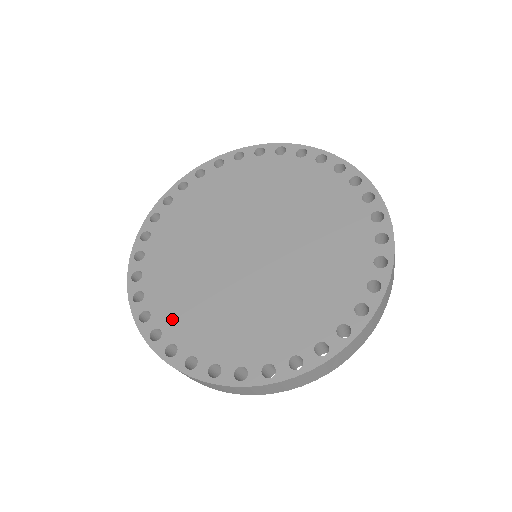
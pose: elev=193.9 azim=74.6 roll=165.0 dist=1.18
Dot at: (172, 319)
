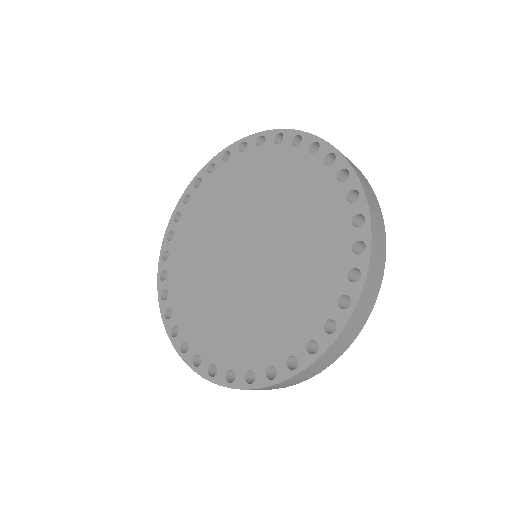
Dot at: (232, 354)
